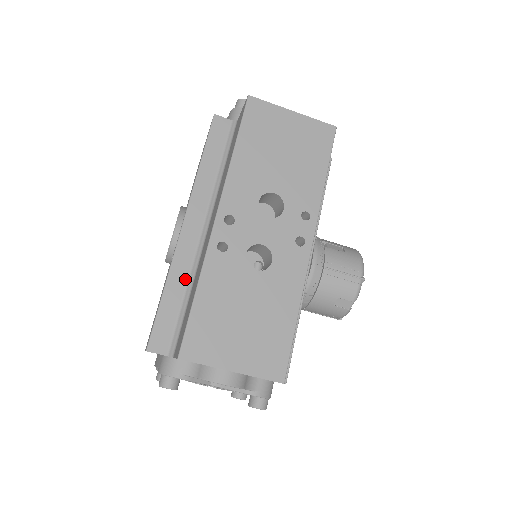
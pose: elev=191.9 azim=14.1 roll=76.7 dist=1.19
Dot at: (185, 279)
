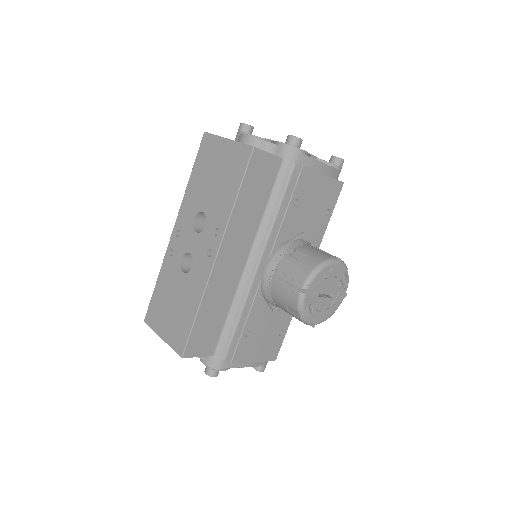
Dot at: occluded
